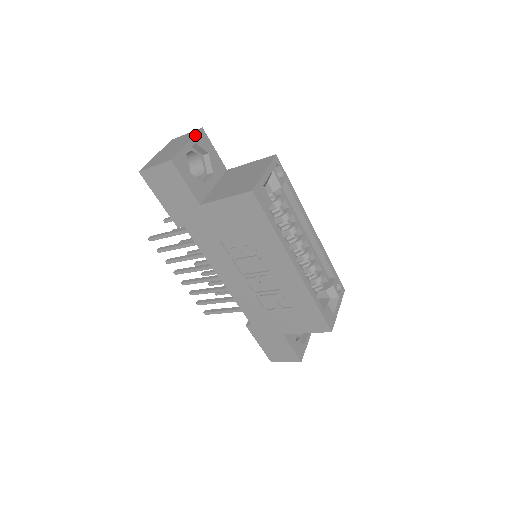
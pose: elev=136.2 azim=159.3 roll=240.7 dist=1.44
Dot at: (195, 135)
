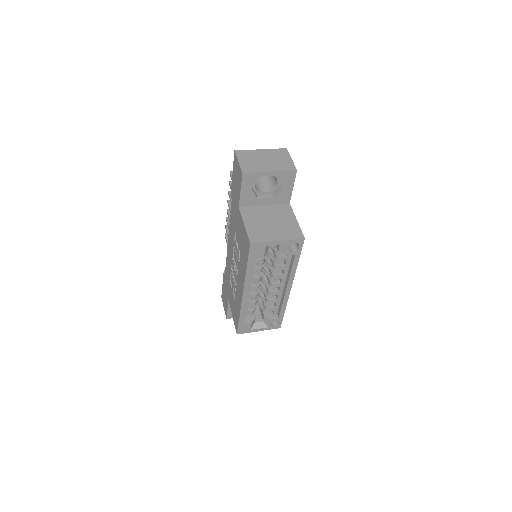
Dot at: (284, 171)
